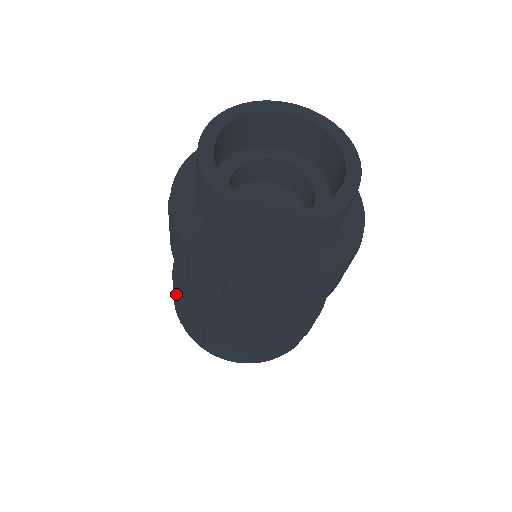
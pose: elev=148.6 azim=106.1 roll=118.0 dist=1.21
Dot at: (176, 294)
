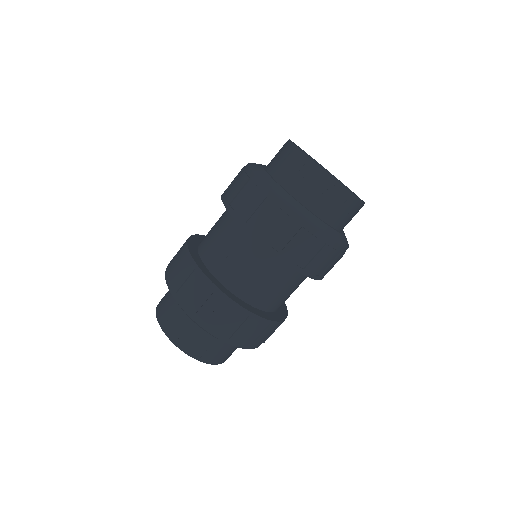
Dot at: (210, 279)
